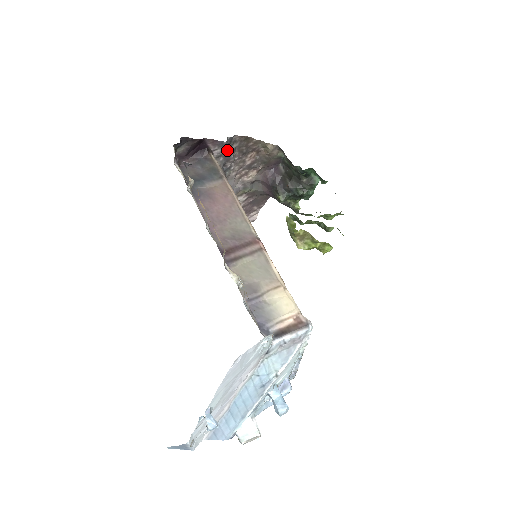
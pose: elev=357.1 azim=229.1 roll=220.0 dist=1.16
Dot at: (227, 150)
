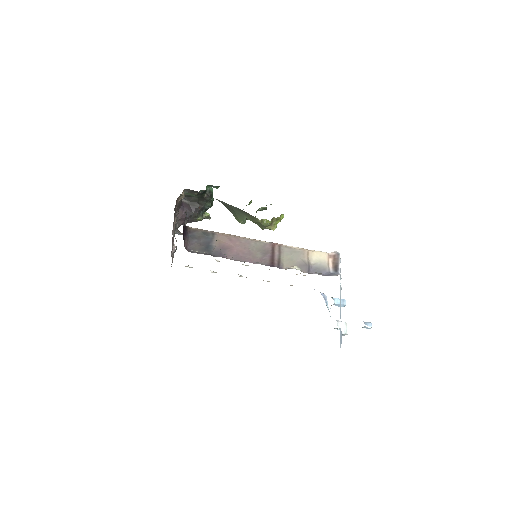
Dot at: (176, 218)
